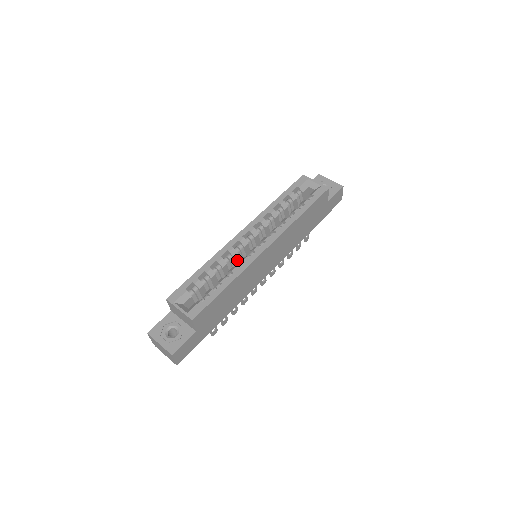
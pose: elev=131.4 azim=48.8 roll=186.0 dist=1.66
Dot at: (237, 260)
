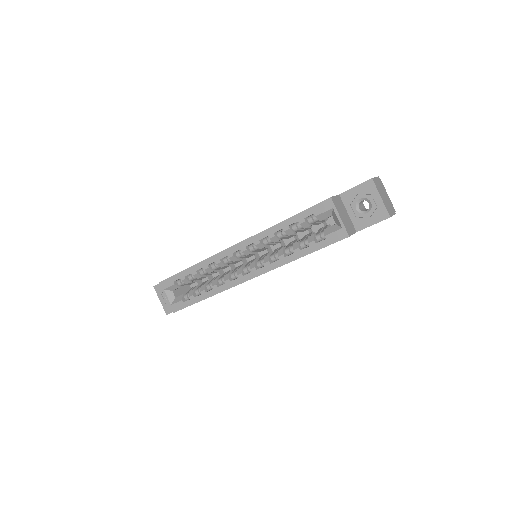
Dot at: occluded
